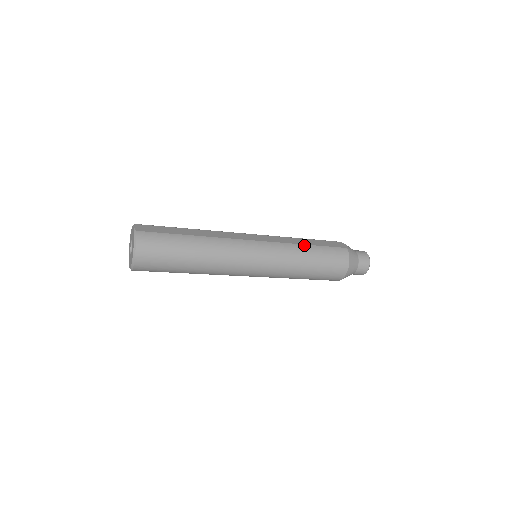
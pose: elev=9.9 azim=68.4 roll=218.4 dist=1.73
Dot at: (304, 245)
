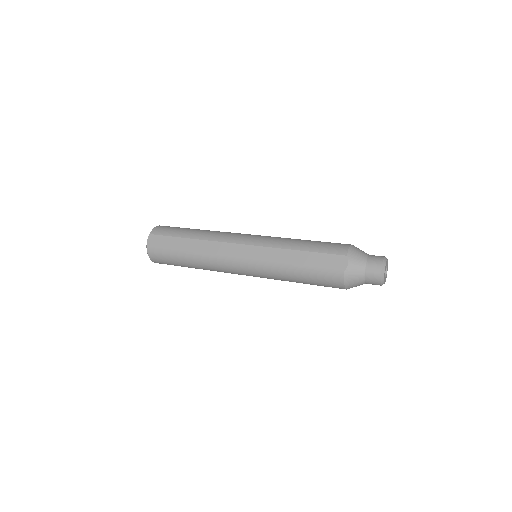
Dot at: (290, 265)
